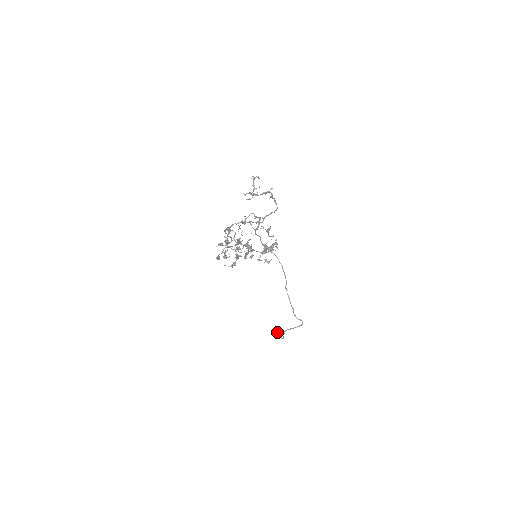
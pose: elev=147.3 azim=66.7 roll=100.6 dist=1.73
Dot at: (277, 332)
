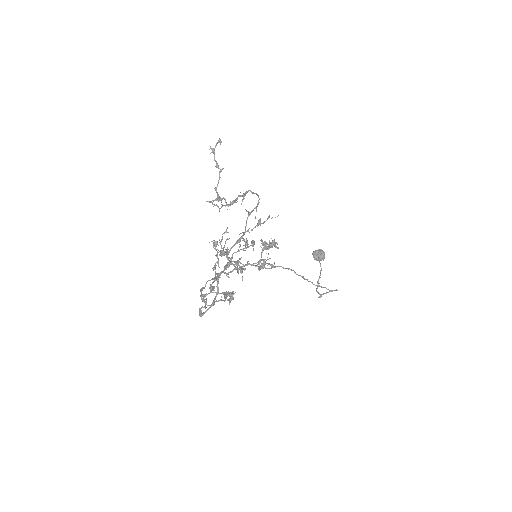
Dot at: occluded
